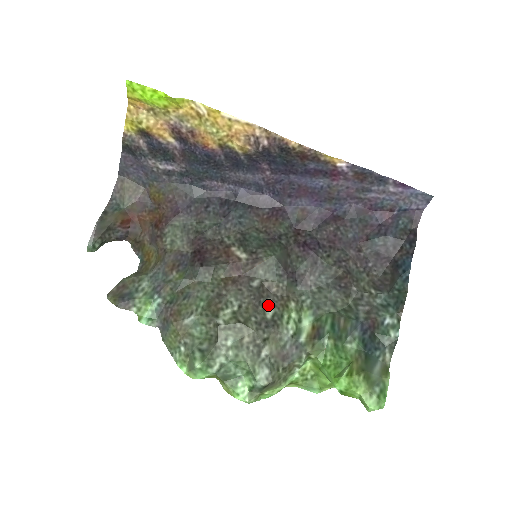
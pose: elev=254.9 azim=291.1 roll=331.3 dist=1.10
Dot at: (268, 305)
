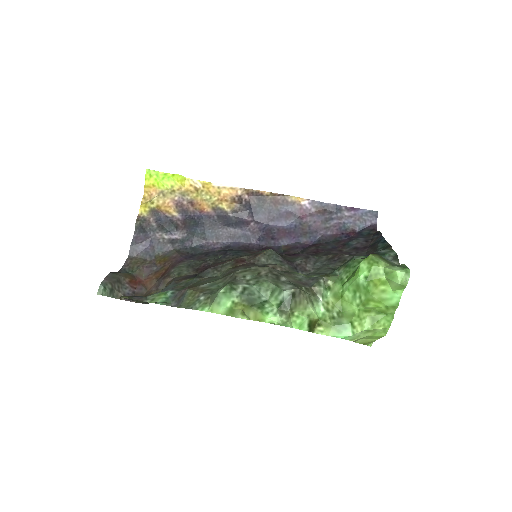
Dot at: occluded
